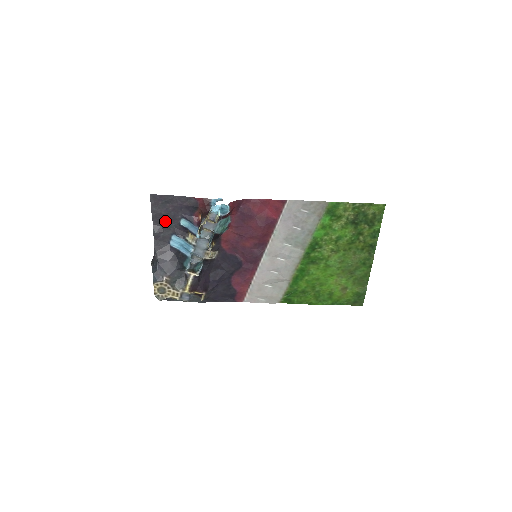
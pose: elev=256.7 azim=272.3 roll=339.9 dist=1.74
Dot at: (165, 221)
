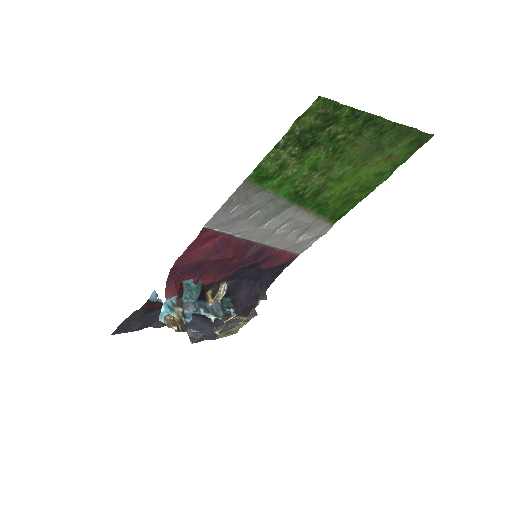
Dot at: (152, 321)
